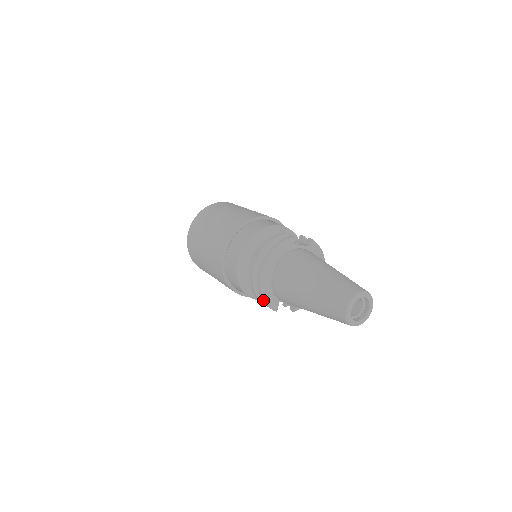
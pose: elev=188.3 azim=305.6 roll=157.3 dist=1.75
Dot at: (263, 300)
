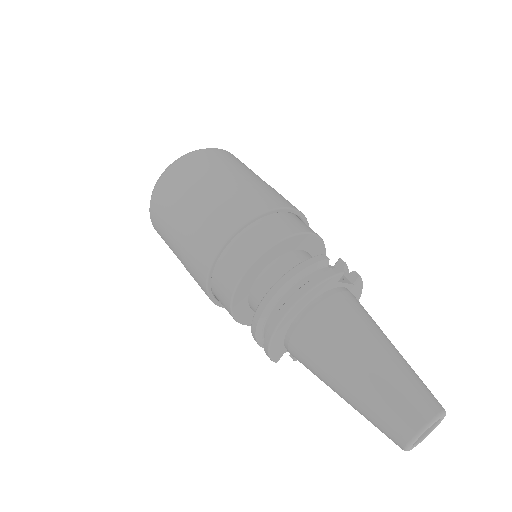
Dot at: (266, 350)
